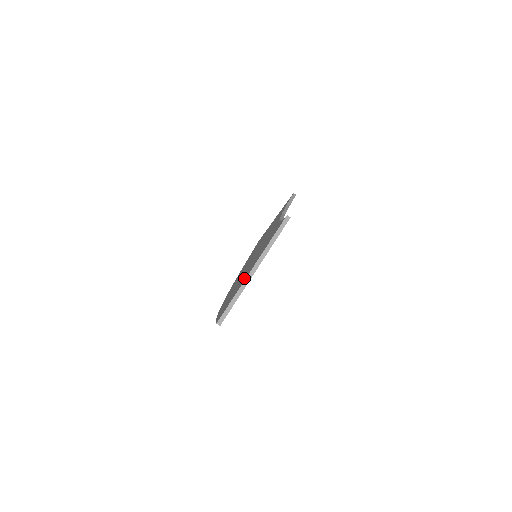
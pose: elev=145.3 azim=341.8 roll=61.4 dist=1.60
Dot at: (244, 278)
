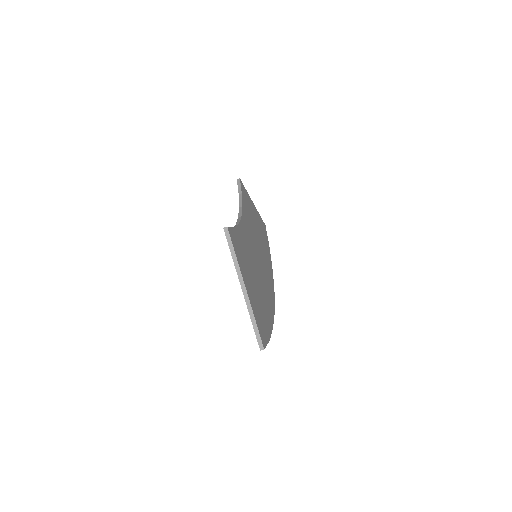
Dot at: occluded
